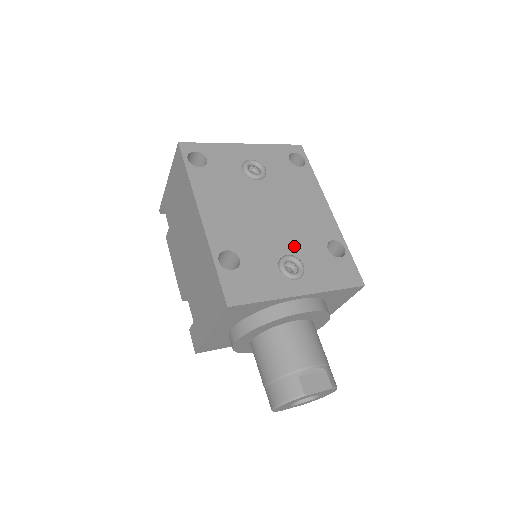
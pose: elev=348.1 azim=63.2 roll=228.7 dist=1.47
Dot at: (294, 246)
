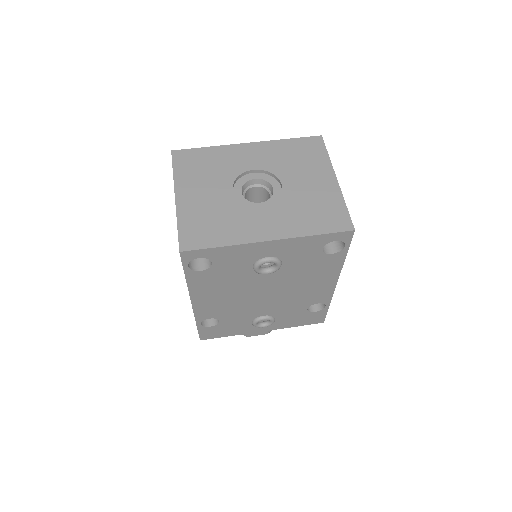
Dot at: (275, 310)
